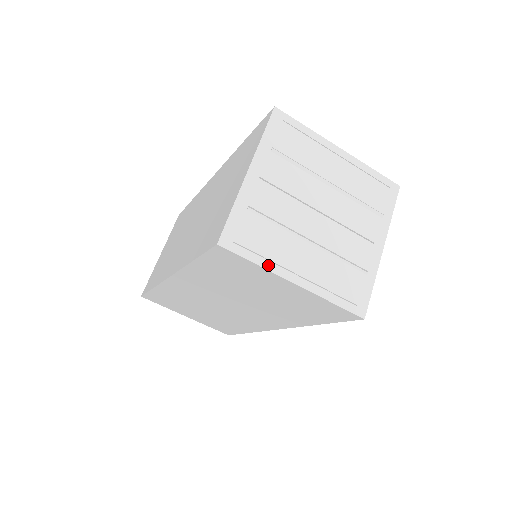
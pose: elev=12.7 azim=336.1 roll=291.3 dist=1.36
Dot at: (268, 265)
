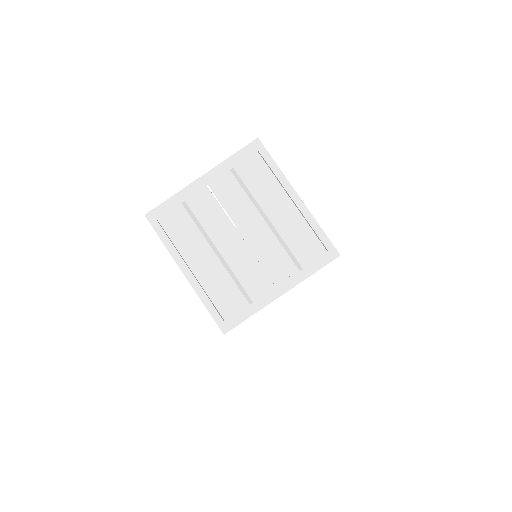
Dot at: (172, 249)
